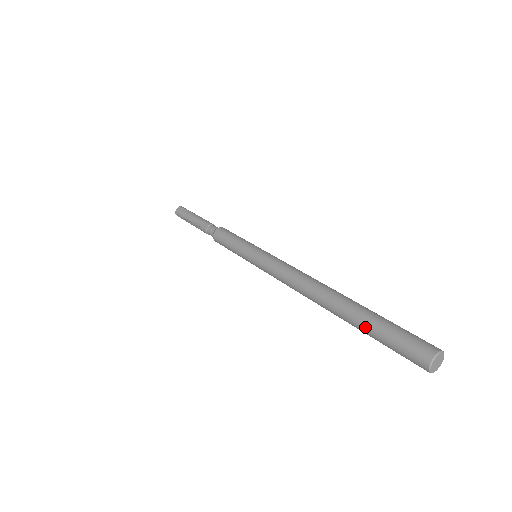
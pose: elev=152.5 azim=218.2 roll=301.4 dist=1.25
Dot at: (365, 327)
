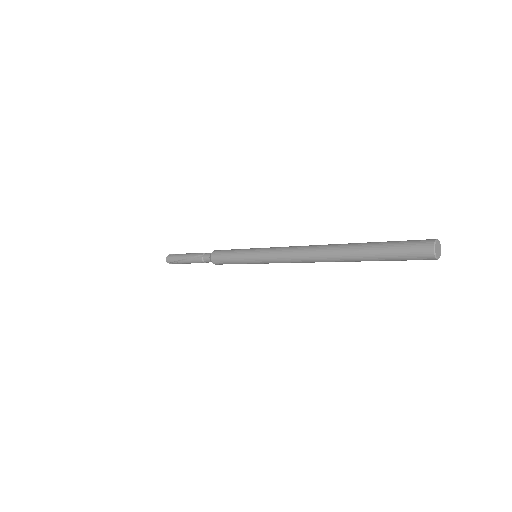
Dot at: (372, 252)
